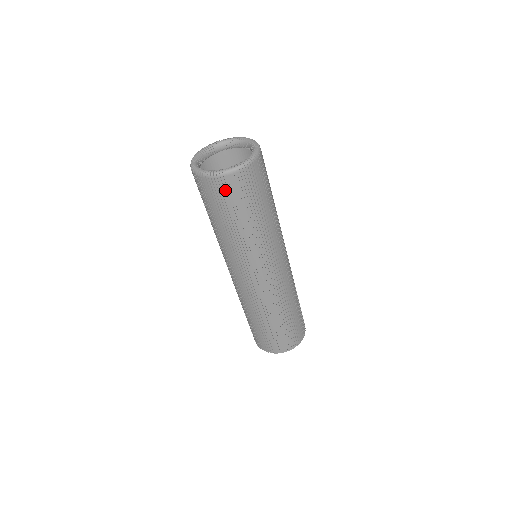
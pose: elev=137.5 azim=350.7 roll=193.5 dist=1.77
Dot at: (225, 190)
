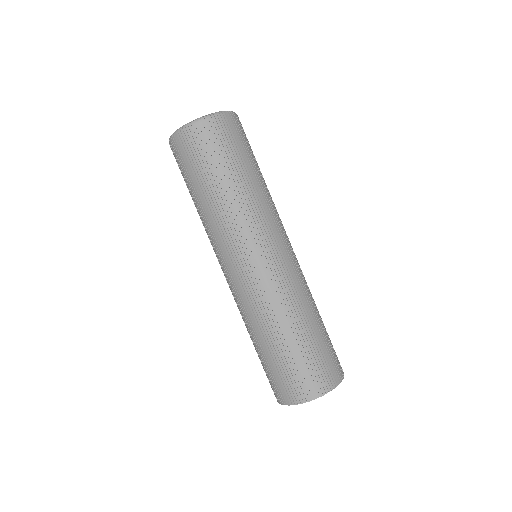
Dot at: (199, 141)
